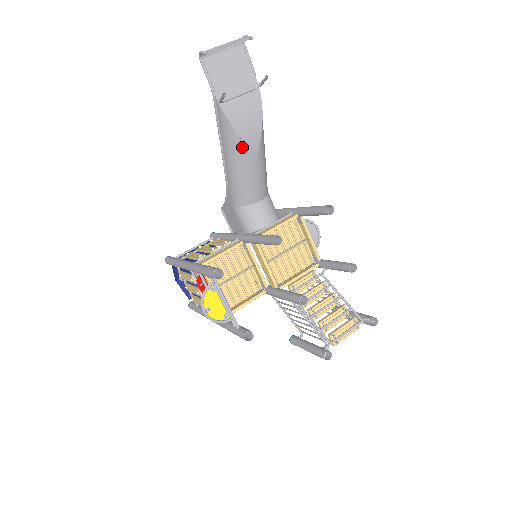
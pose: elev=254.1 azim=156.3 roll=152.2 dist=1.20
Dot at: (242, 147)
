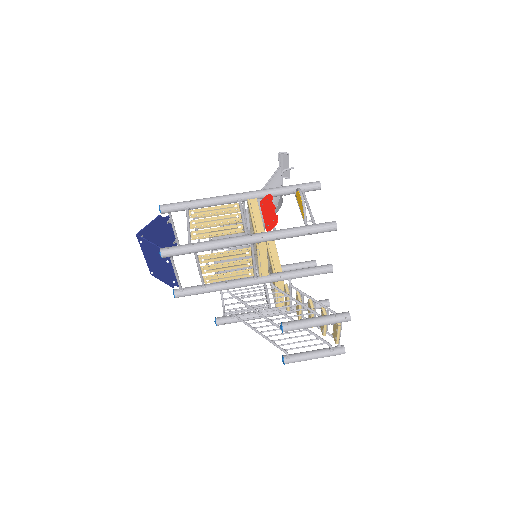
Dot at: (277, 198)
